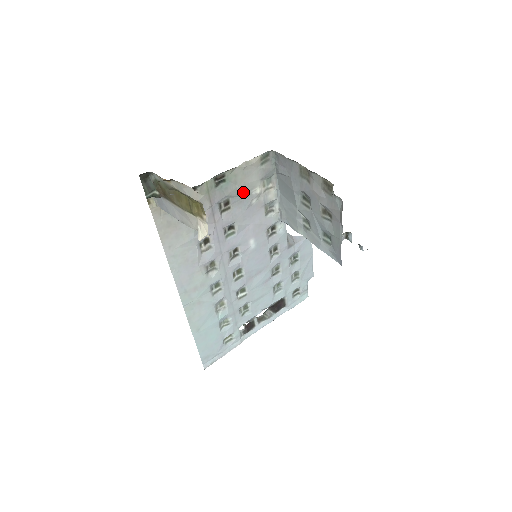
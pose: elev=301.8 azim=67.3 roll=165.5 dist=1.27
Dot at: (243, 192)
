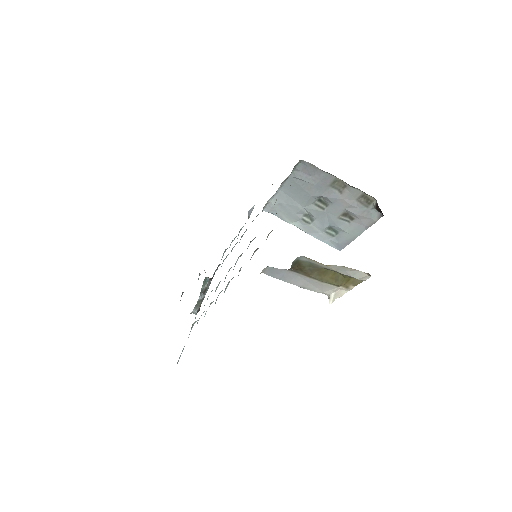
Dot at: occluded
